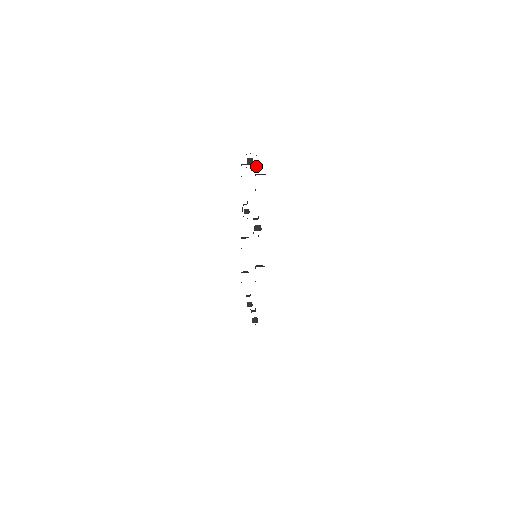
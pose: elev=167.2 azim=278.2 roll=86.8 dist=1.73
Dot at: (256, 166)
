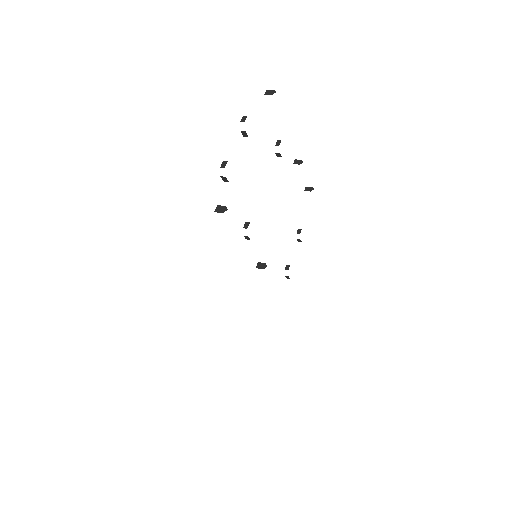
Dot at: (226, 180)
